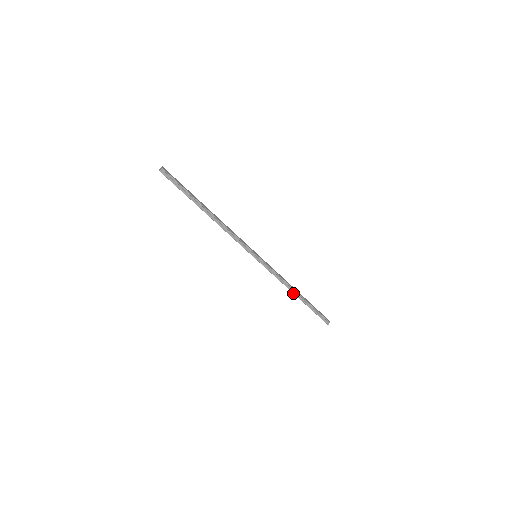
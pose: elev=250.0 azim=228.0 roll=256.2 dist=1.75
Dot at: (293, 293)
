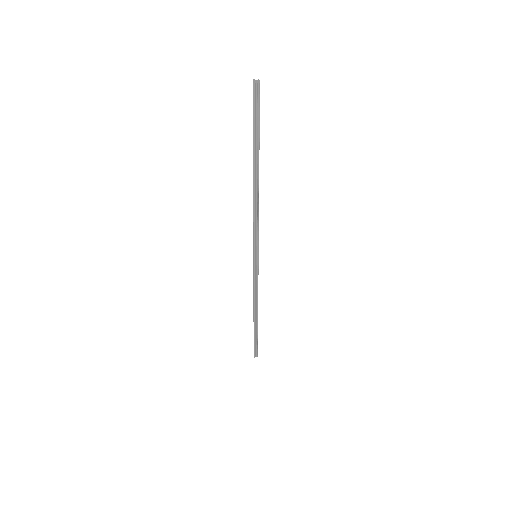
Dot at: (254, 313)
